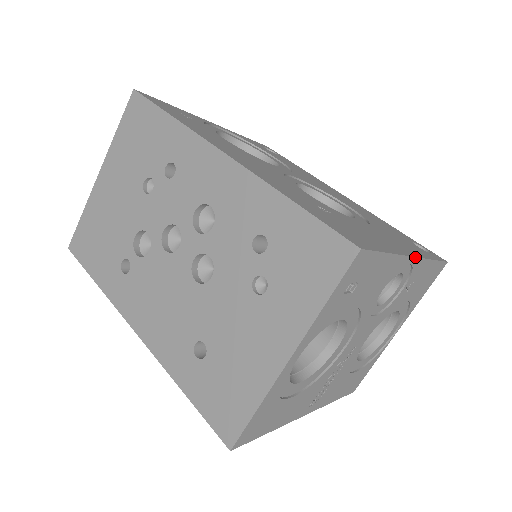
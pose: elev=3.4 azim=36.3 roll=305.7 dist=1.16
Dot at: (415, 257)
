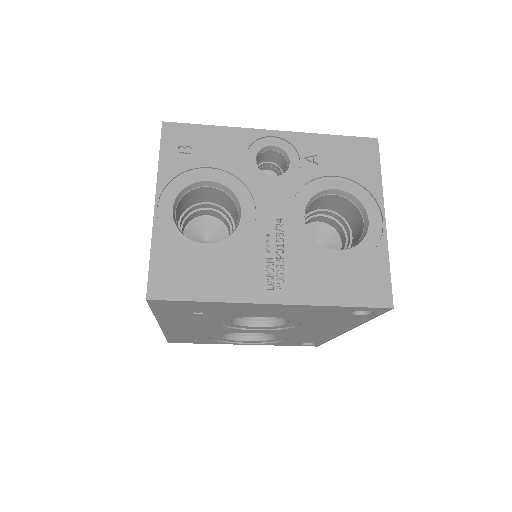
Dot at: (274, 131)
